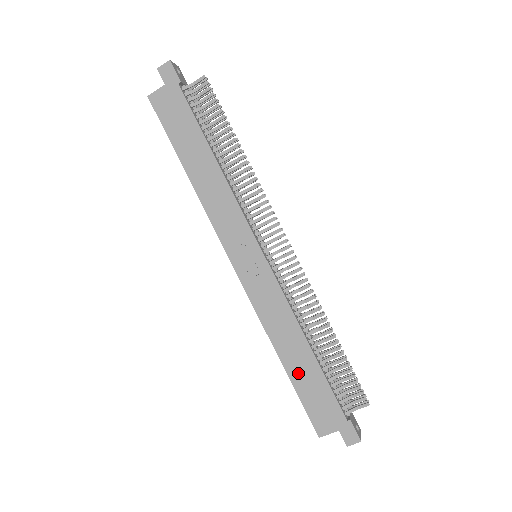
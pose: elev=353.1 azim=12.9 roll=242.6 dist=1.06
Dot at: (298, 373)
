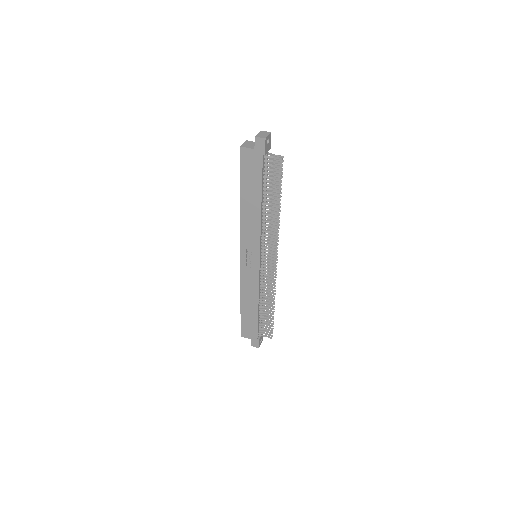
Dot at: (246, 312)
